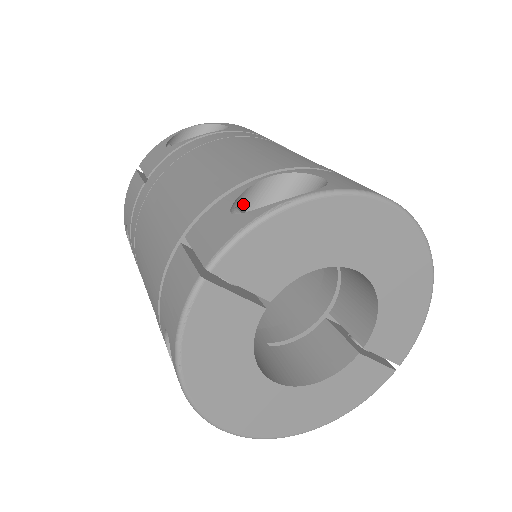
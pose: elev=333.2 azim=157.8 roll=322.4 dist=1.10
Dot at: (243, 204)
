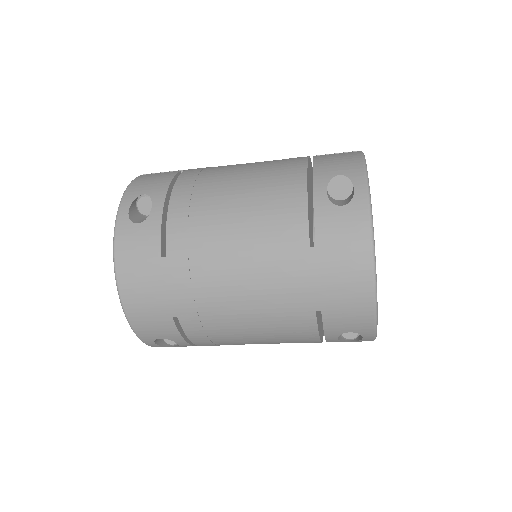
Dot at: occluded
